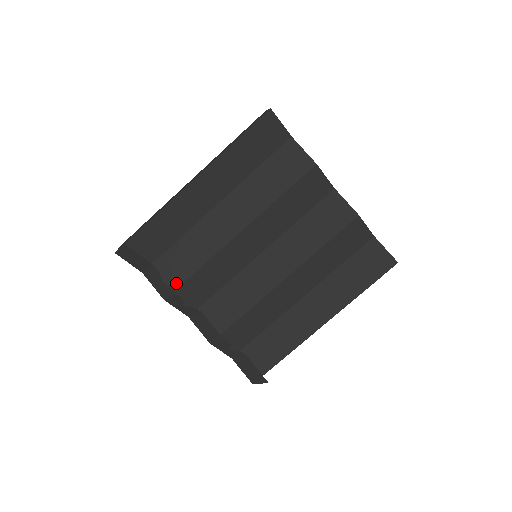
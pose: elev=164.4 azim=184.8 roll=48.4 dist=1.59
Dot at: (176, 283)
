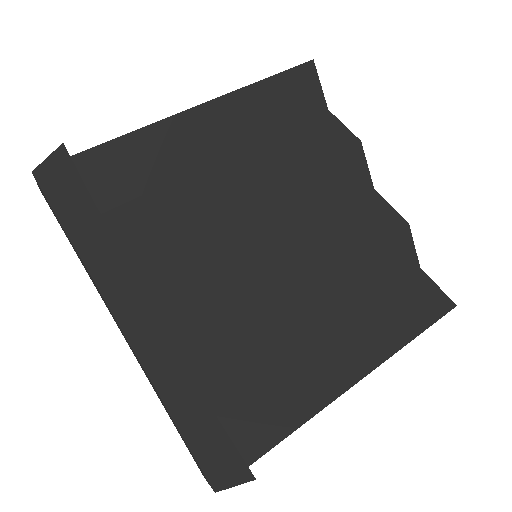
Dot at: occluded
